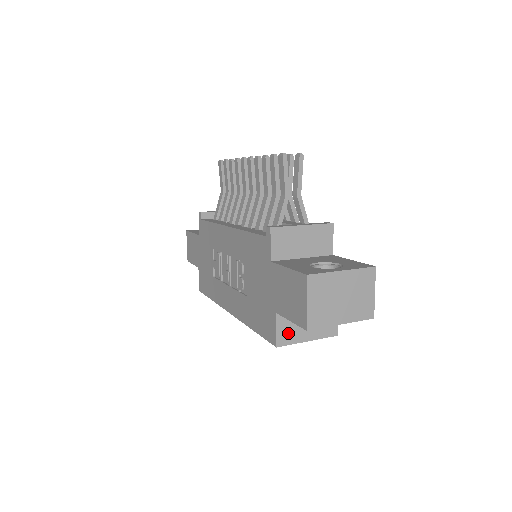
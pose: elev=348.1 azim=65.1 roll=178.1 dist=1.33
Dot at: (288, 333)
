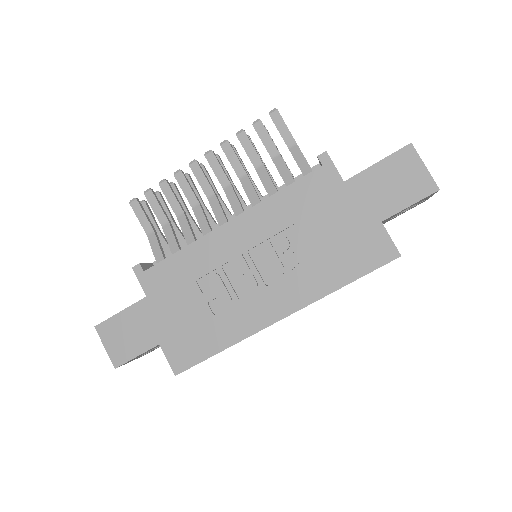
Dot at: occluded
